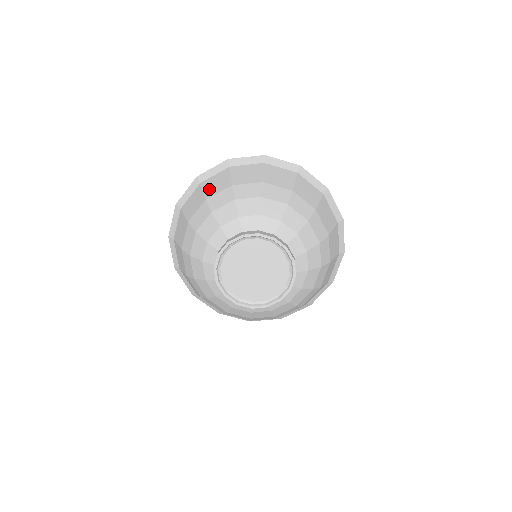
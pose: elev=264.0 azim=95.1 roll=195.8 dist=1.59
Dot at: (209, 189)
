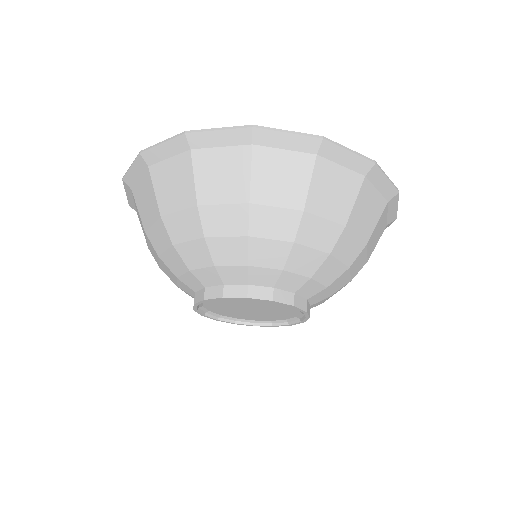
Dot at: (206, 182)
